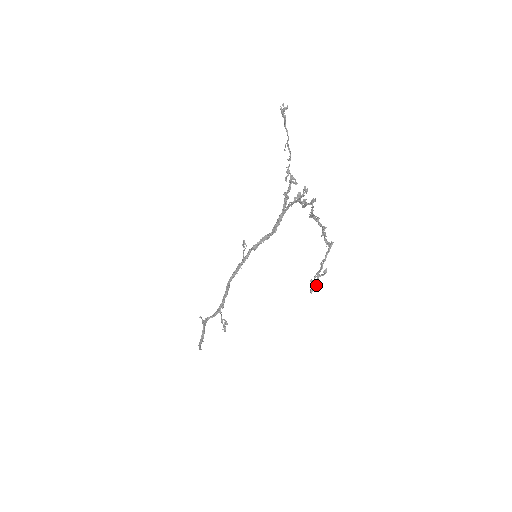
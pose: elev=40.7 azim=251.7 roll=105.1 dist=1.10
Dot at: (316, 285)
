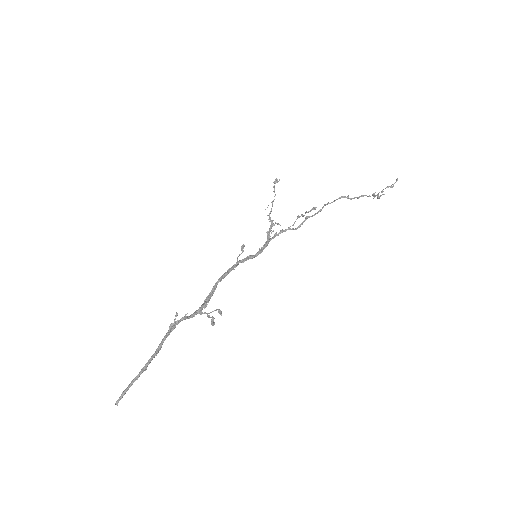
Dot at: (392, 187)
